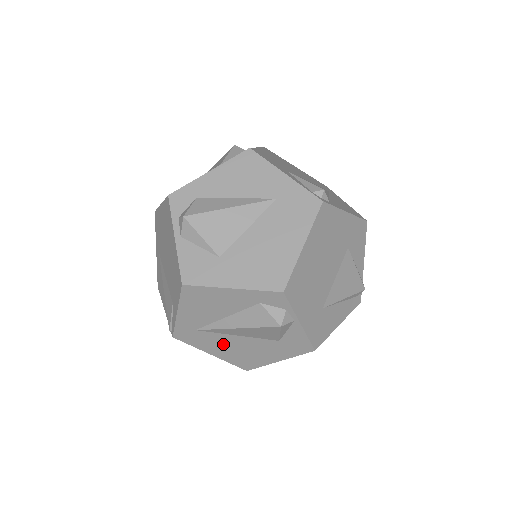
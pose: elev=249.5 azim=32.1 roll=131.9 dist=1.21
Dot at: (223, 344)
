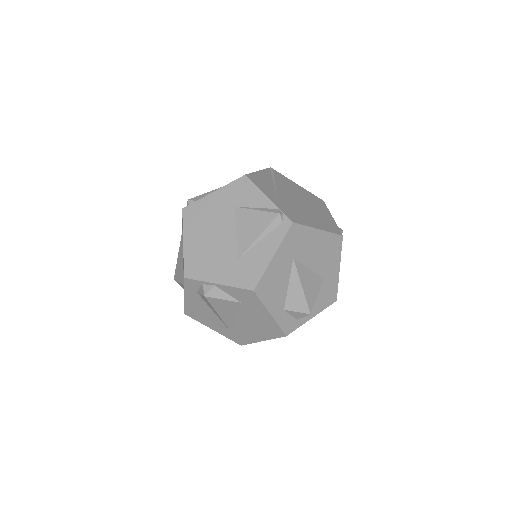
Dot at: (248, 329)
